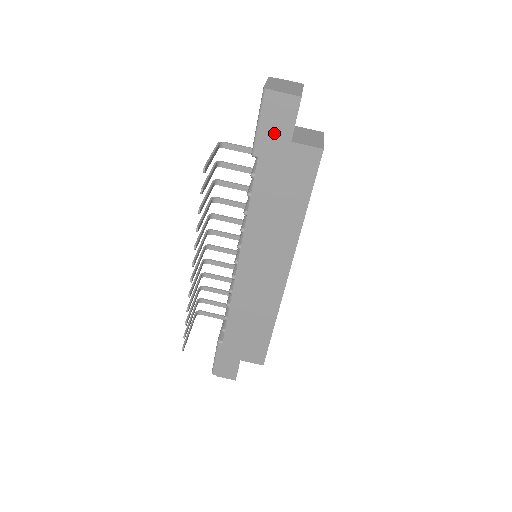
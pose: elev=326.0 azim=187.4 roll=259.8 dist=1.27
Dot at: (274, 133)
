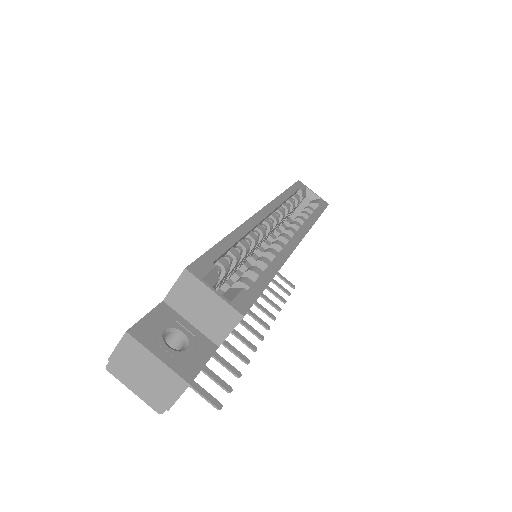
Dot at: occluded
